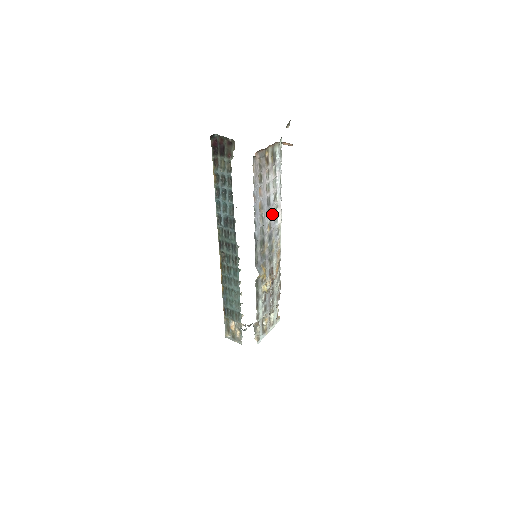
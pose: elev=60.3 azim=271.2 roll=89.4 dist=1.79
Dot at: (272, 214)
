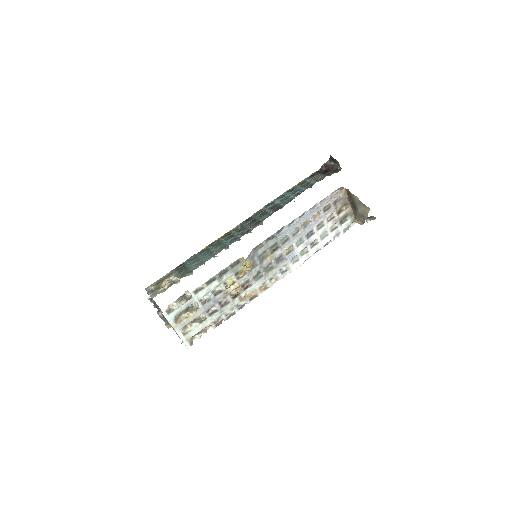
Dot at: (300, 248)
